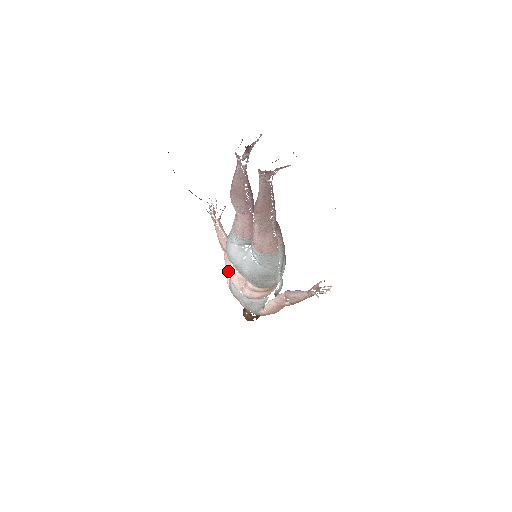
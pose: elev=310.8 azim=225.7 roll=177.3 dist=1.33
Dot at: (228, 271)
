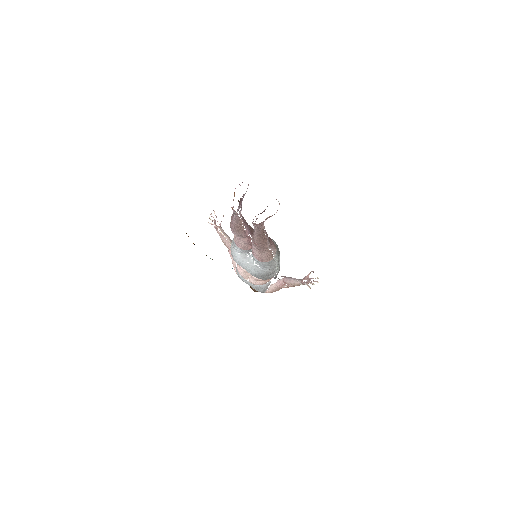
Dot at: (234, 263)
